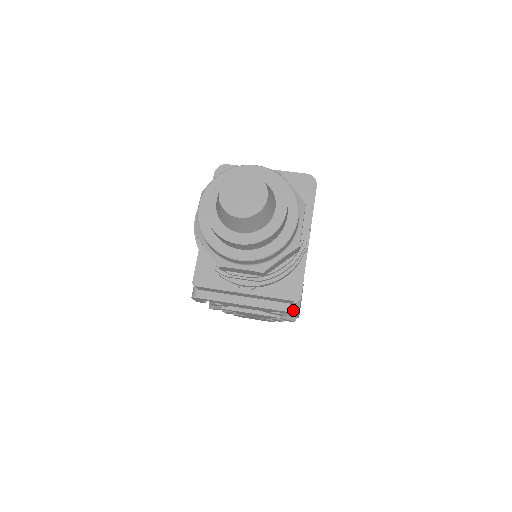
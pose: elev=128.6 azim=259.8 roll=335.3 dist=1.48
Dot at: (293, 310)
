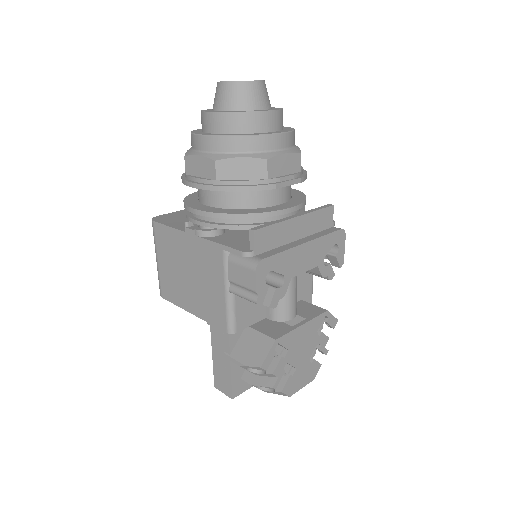
Dot at: (339, 228)
